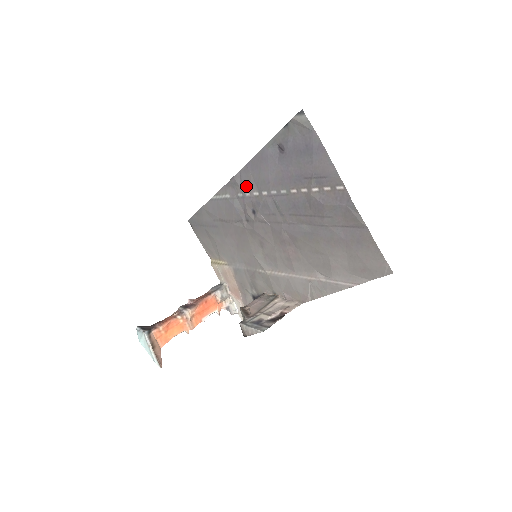
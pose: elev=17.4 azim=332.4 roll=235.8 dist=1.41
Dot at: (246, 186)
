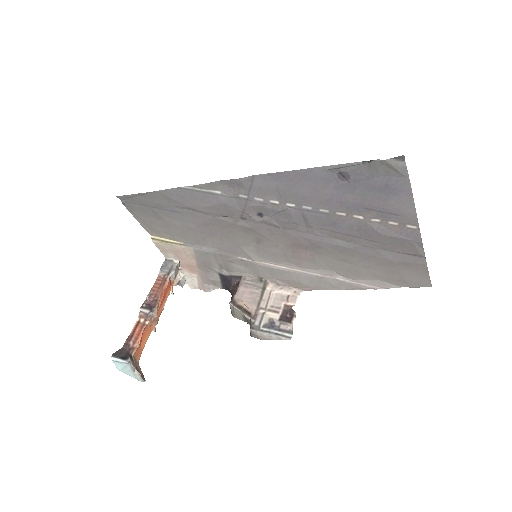
Dot at: (259, 192)
